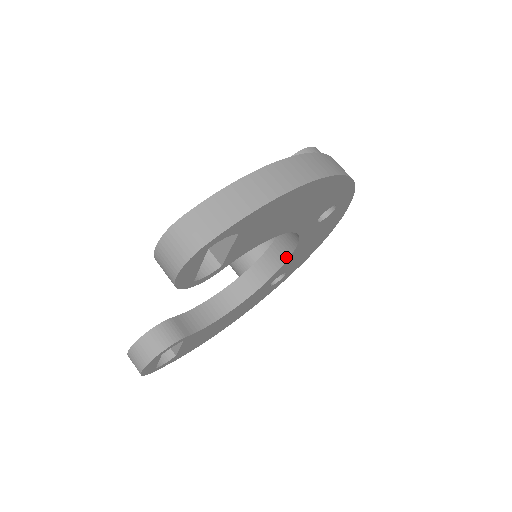
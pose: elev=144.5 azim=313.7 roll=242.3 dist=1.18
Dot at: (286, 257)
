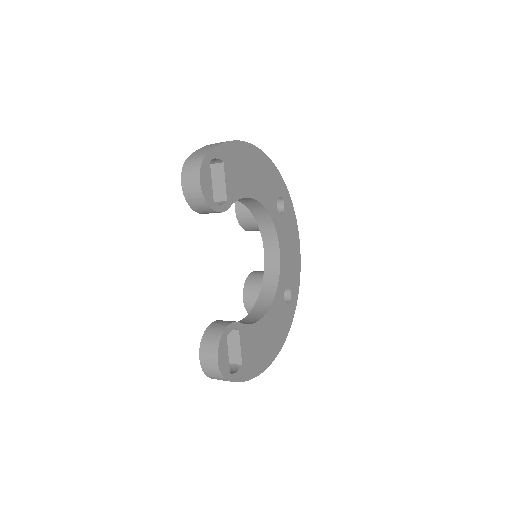
Dot at: (278, 258)
